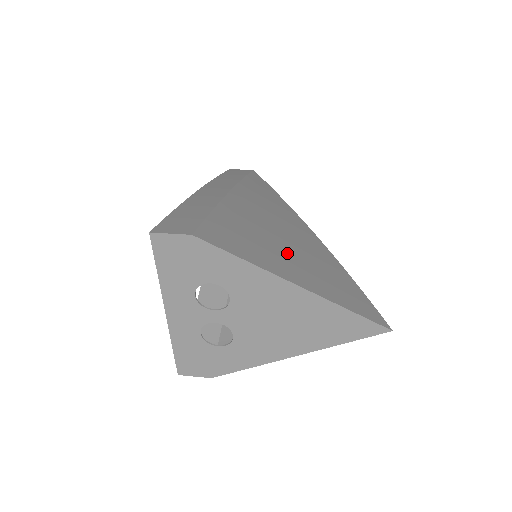
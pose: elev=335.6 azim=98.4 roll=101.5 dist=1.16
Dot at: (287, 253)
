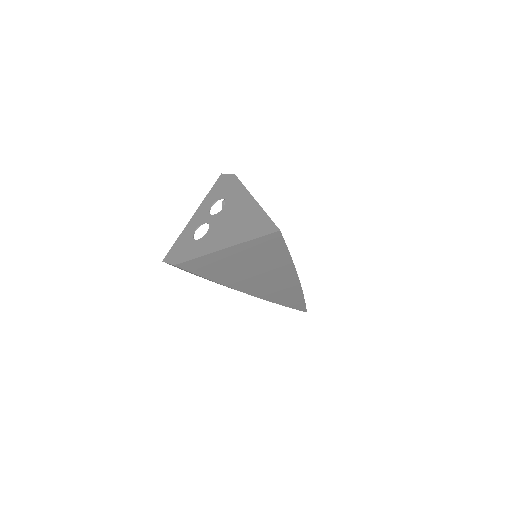
Dot at: occluded
